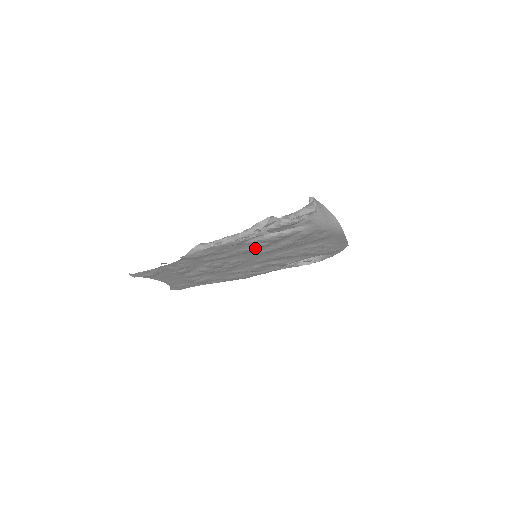
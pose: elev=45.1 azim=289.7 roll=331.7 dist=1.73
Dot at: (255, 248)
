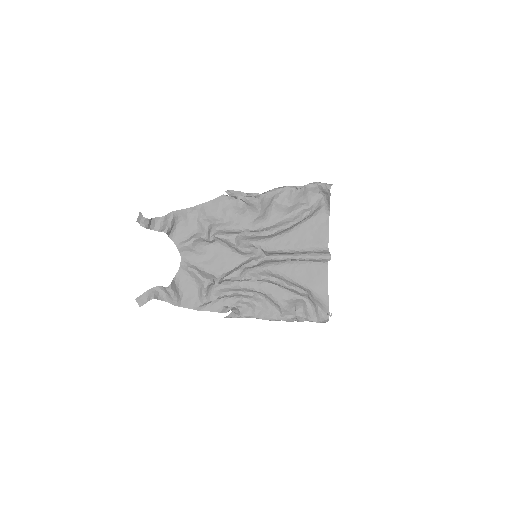
Dot at: (264, 284)
